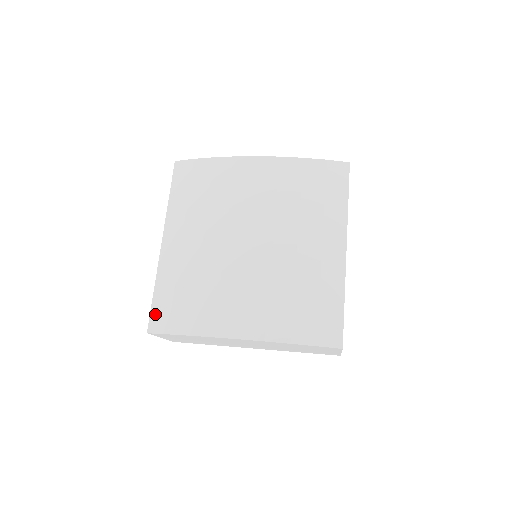
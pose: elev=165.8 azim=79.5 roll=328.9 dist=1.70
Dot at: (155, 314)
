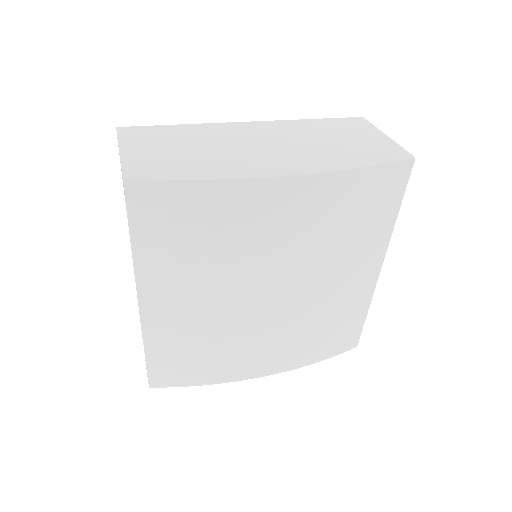
Dot at: (155, 373)
